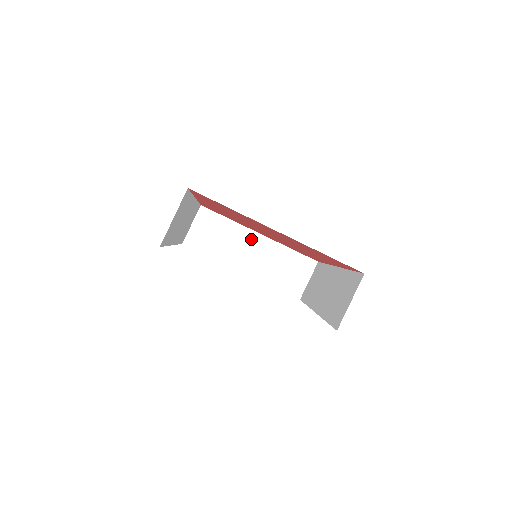
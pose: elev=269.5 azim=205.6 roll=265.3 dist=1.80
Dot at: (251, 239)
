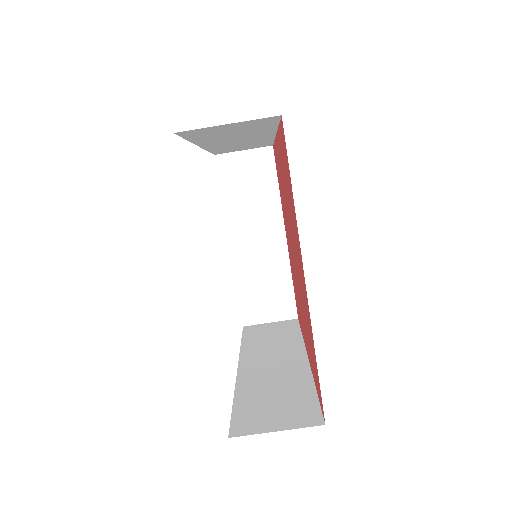
Dot at: (273, 229)
